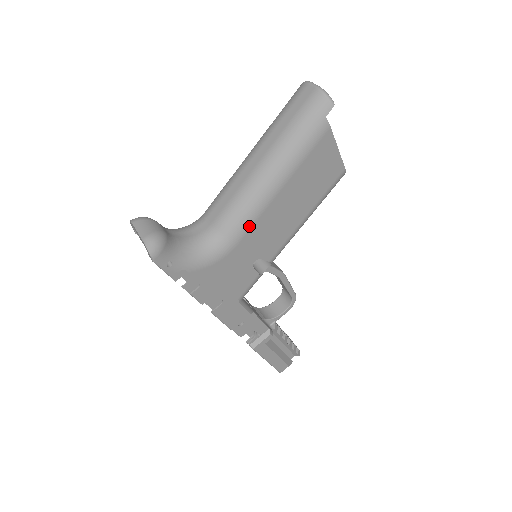
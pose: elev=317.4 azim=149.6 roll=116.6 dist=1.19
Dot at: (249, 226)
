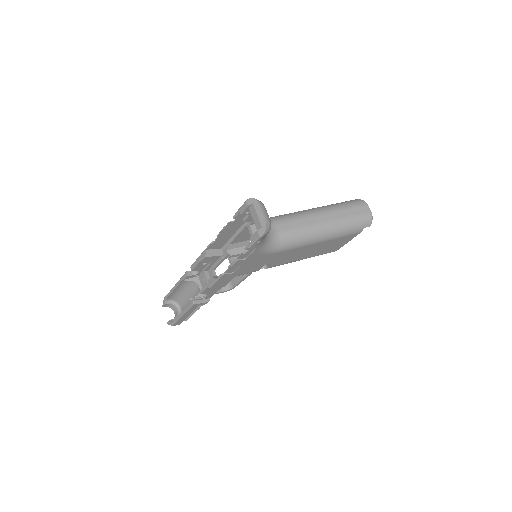
Dot at: (293, 248)
